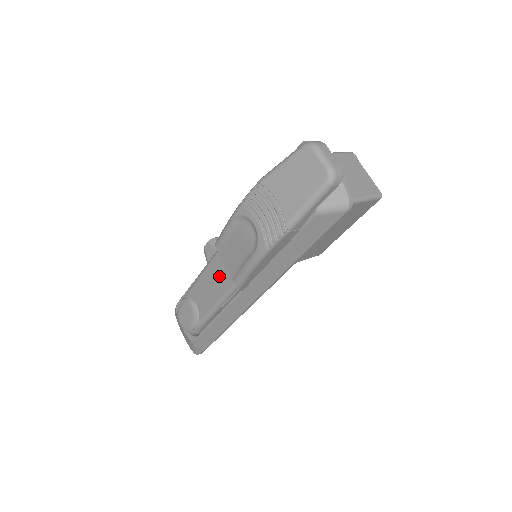
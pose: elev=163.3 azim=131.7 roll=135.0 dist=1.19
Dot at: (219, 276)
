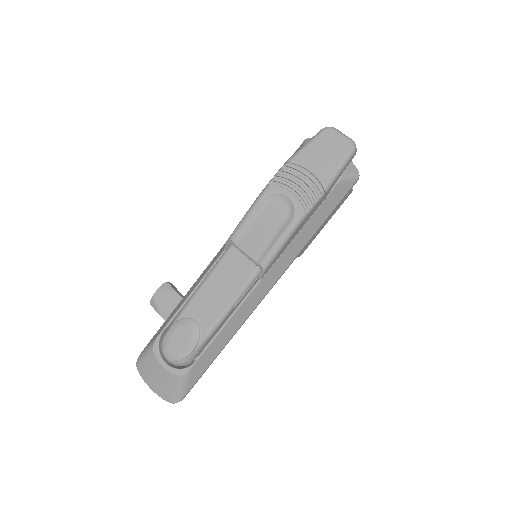
Dot at: (234, 271)
